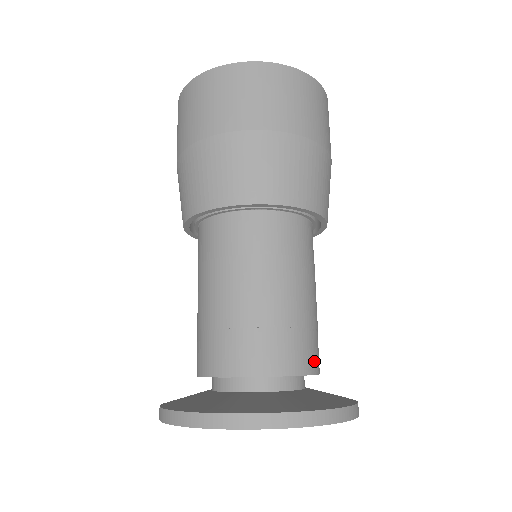
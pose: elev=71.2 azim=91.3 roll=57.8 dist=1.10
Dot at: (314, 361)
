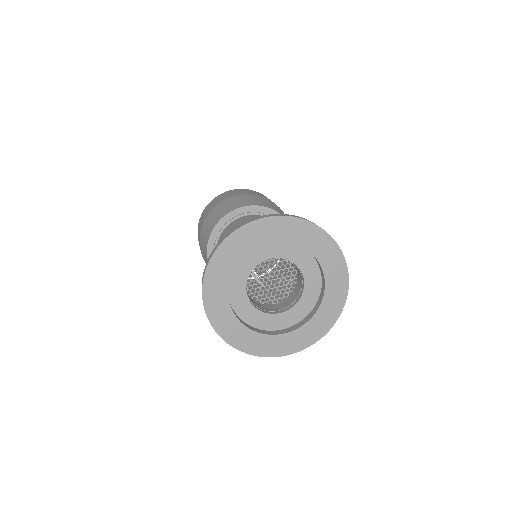
Dot at: occluded
